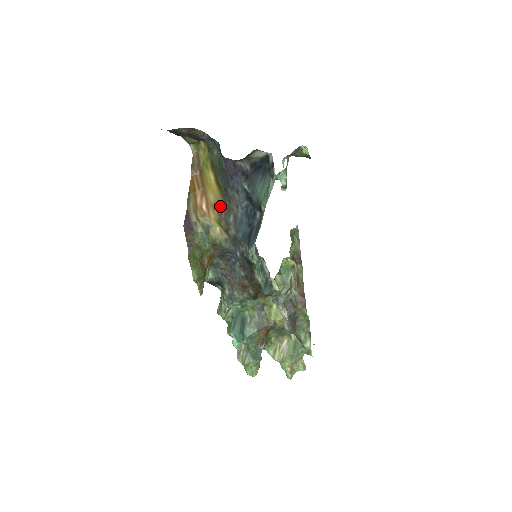
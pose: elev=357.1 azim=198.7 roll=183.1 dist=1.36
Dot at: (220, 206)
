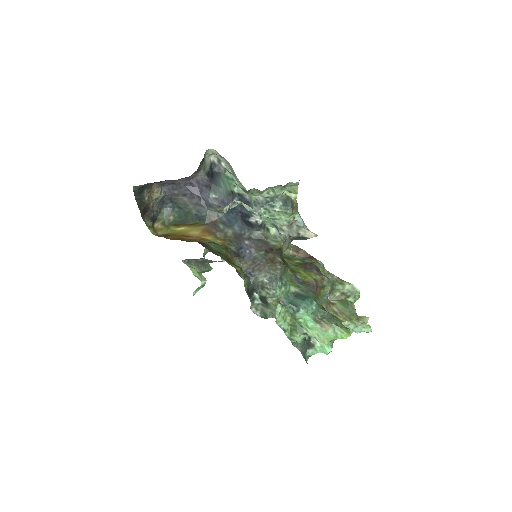
Dot at: (206, 229)
